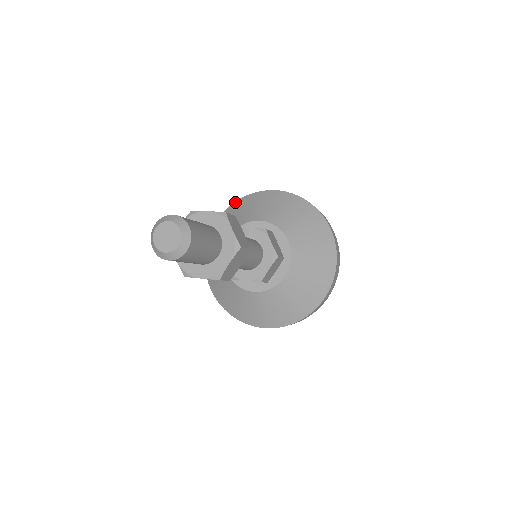
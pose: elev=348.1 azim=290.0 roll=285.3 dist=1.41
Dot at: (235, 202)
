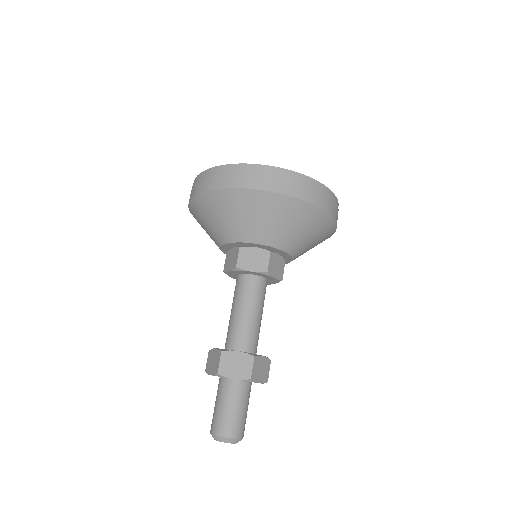
Dot at: (212, 192)
